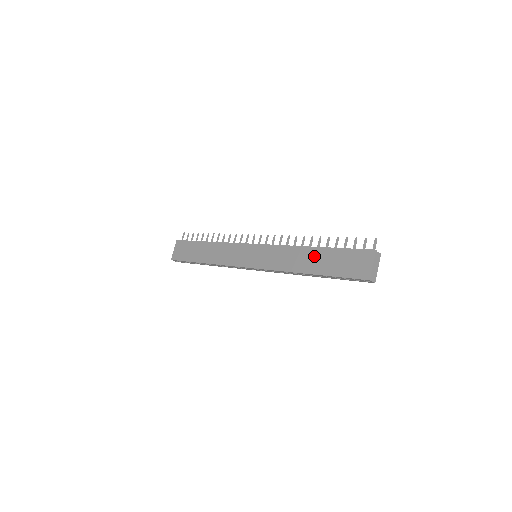
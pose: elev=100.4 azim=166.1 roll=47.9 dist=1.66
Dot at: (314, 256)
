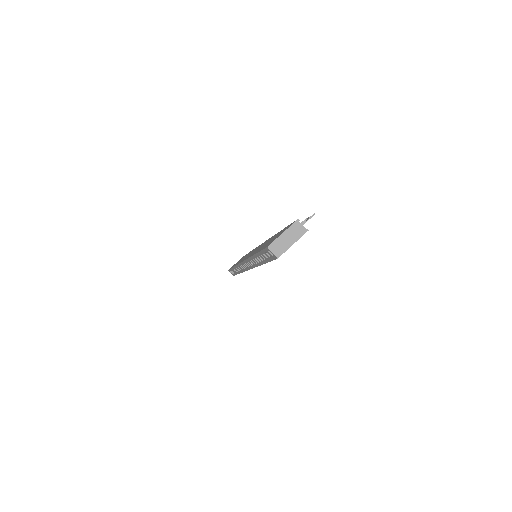
Dot at: occluded
